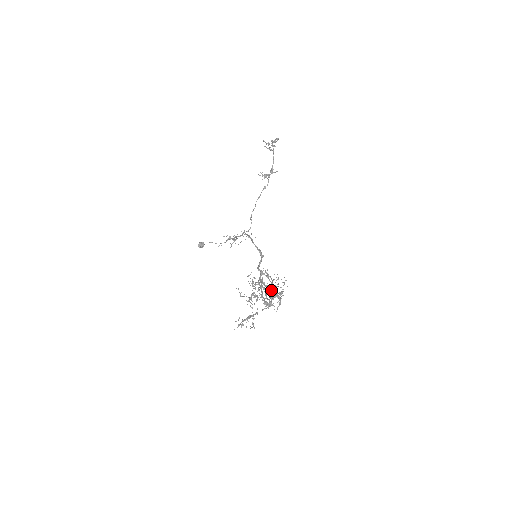
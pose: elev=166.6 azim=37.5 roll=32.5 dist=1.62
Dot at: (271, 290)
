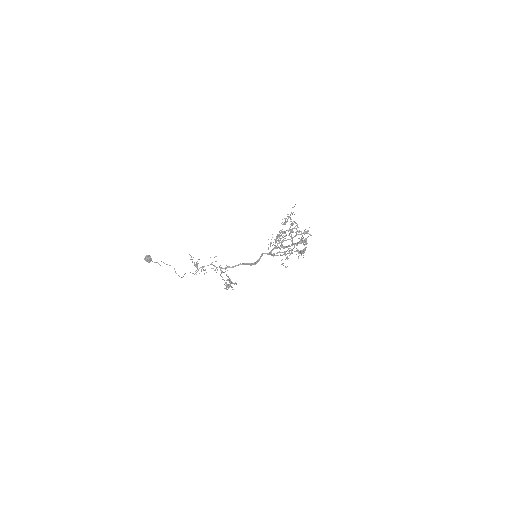
Dot at: occluded
